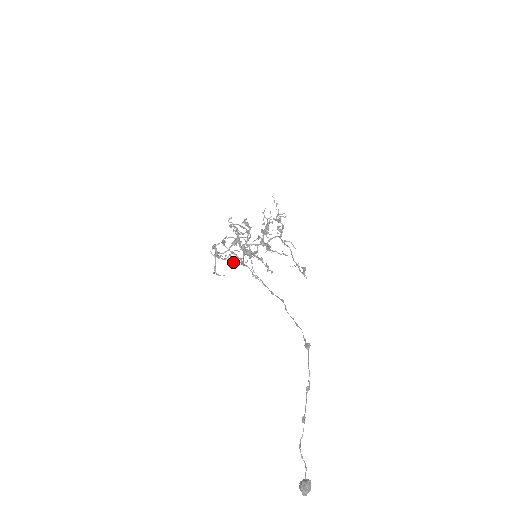
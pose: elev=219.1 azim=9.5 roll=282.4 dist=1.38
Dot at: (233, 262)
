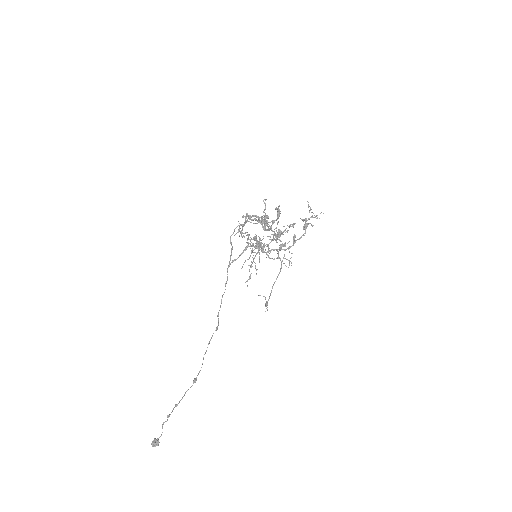
Dot at: (247, 243)
